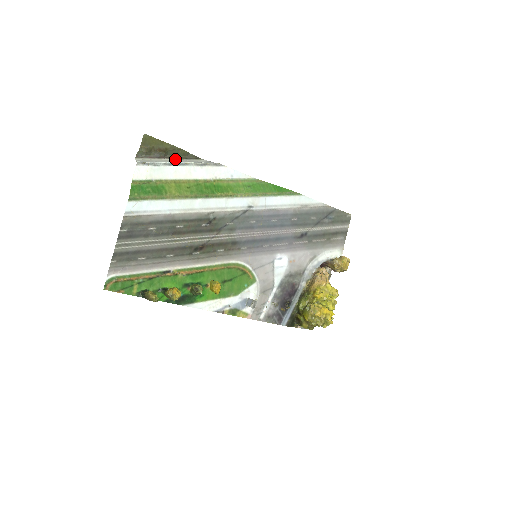
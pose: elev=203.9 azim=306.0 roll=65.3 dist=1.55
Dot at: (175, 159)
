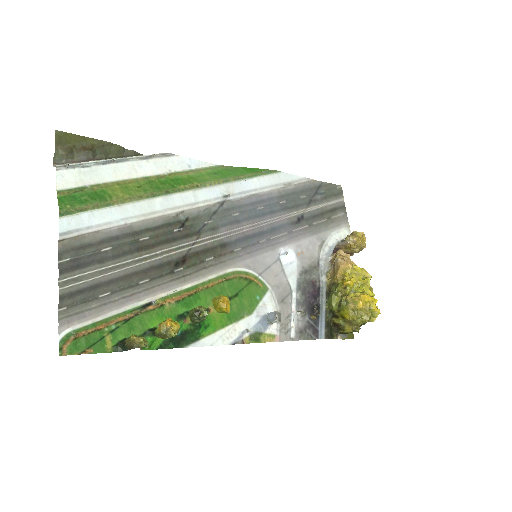
Dot at: occluded
